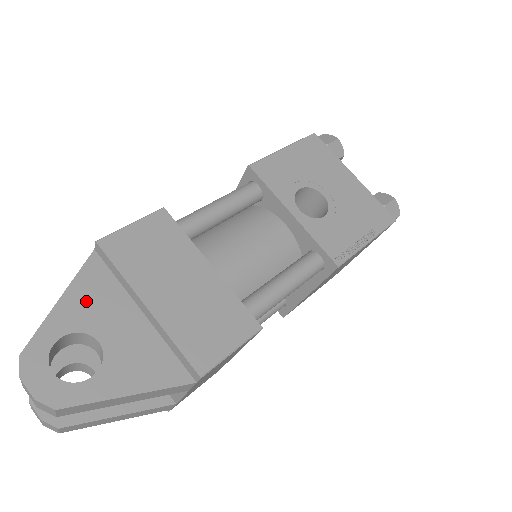
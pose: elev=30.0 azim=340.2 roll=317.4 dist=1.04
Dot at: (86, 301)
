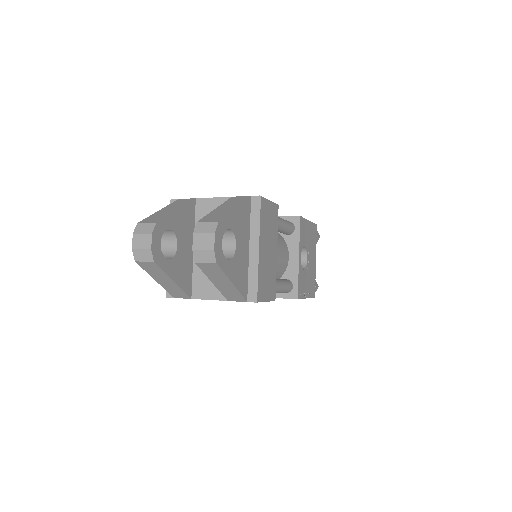
Dot at: (241, 220)
